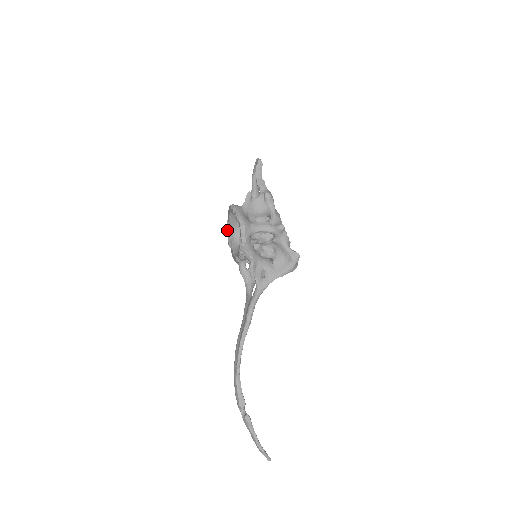
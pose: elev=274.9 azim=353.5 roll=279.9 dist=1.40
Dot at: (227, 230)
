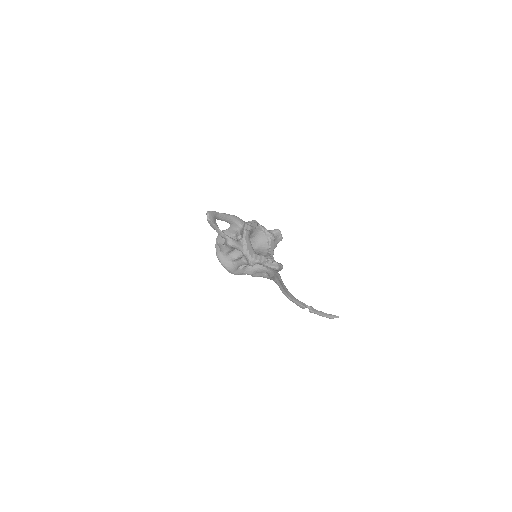
Dot at: occluded
